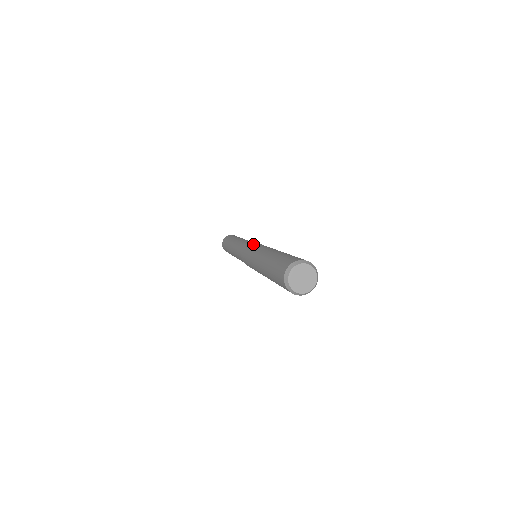
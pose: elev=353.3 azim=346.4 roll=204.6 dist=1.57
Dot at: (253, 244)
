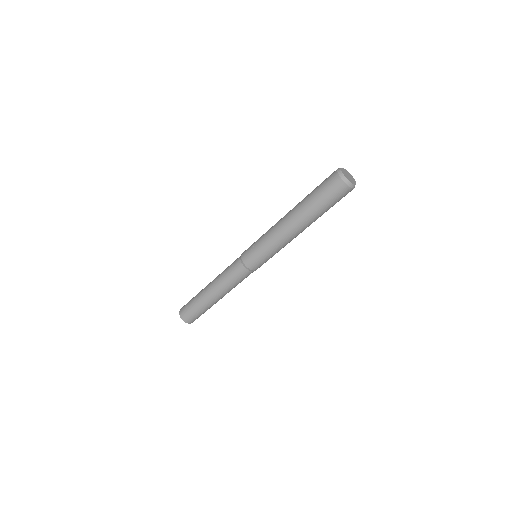
Dot at: occluded
